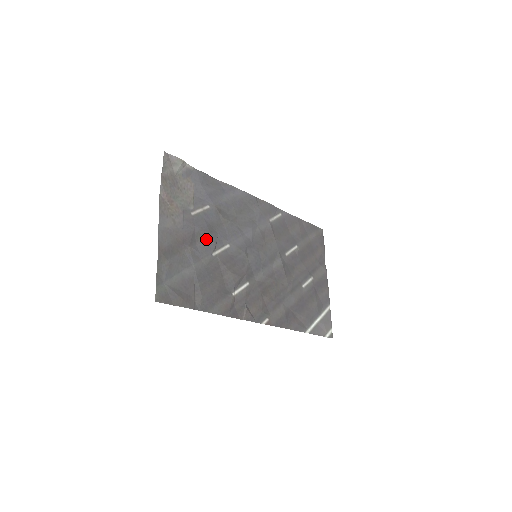
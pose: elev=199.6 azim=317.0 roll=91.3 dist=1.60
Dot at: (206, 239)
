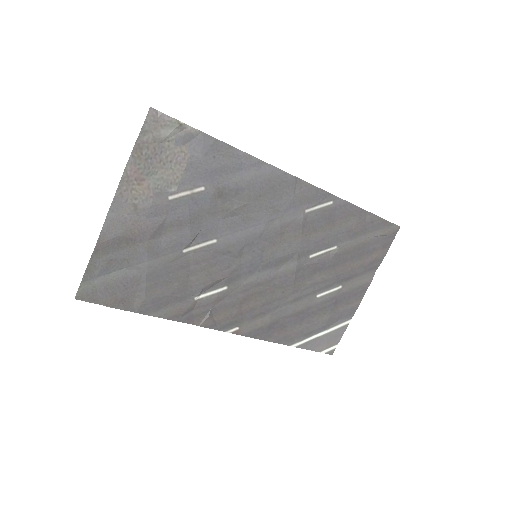
Dot at: (180, 232)
